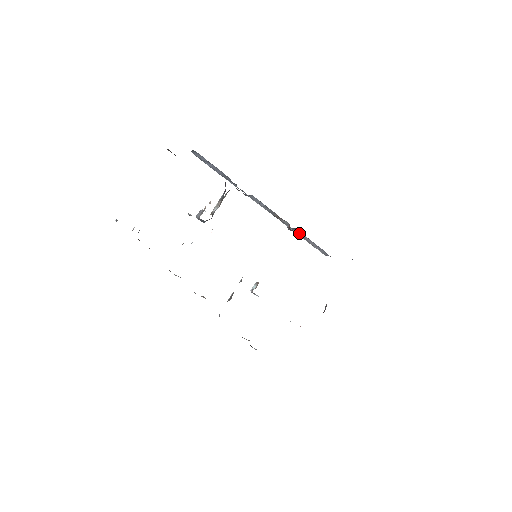
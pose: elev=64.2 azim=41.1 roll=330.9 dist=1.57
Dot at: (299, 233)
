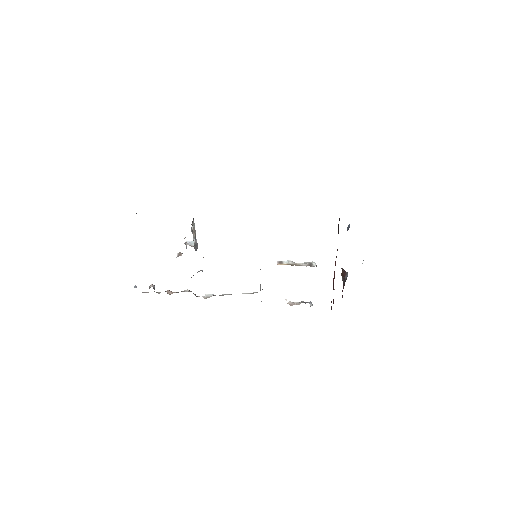
Dot at: occluded
